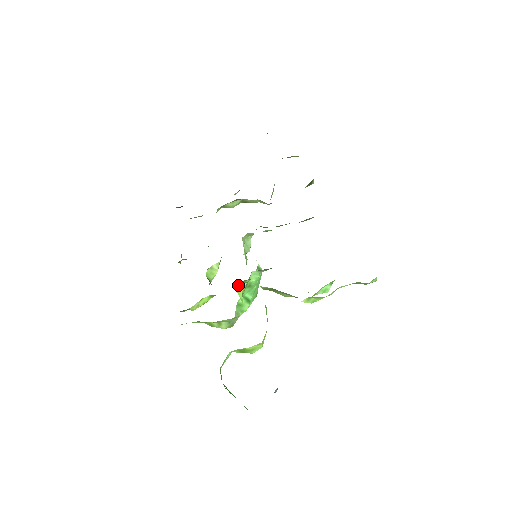
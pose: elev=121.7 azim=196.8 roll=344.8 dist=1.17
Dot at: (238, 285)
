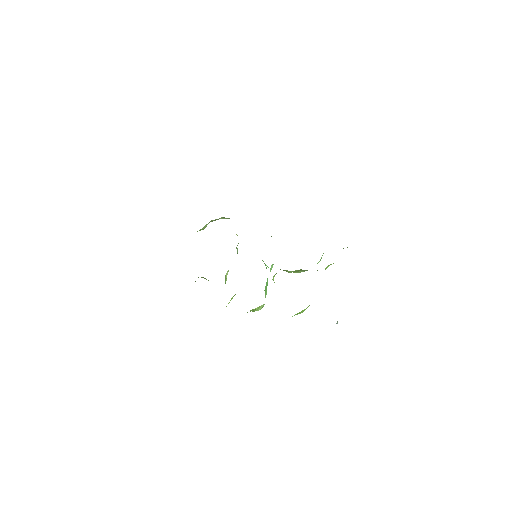
Dot at: (274, 276)
